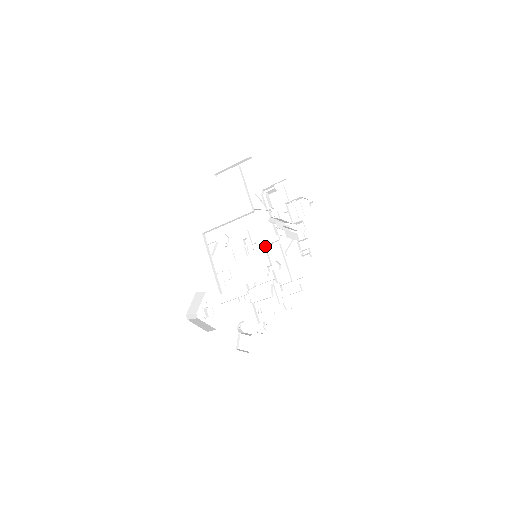
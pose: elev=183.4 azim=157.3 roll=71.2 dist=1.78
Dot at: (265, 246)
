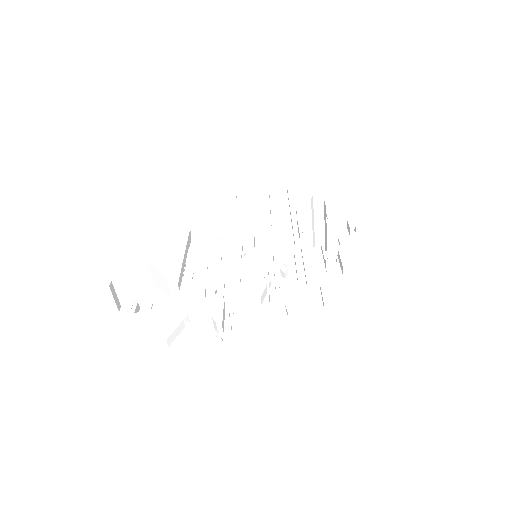
Dot at: (273, 252)
